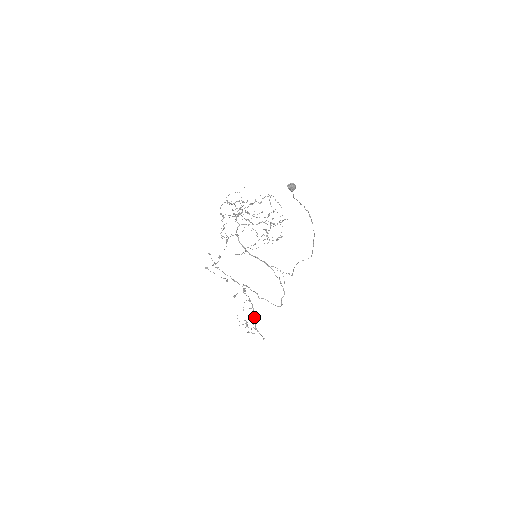
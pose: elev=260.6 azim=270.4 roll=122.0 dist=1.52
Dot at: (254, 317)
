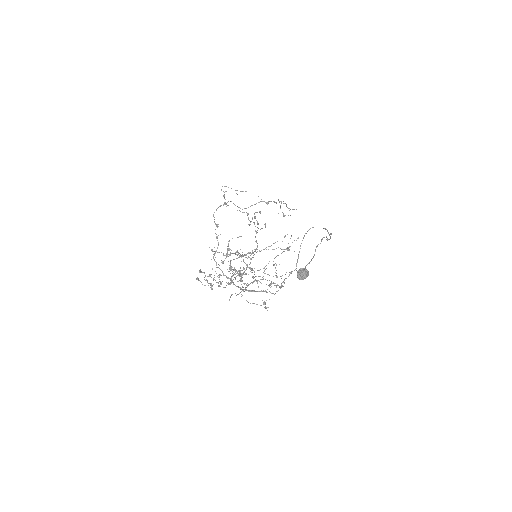
Dot at: (253, 253)
